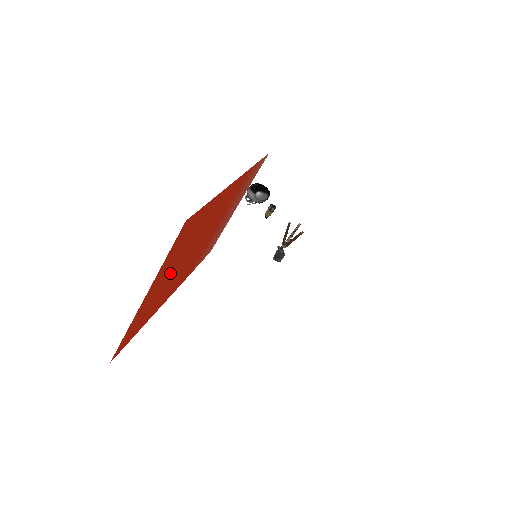
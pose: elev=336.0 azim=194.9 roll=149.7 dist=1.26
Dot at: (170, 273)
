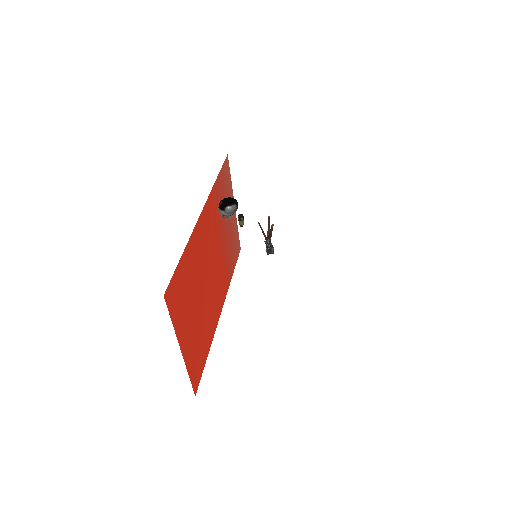
Dot at: (195, 314)
